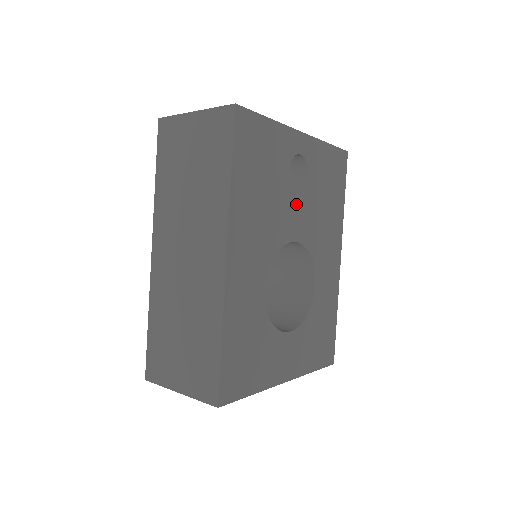
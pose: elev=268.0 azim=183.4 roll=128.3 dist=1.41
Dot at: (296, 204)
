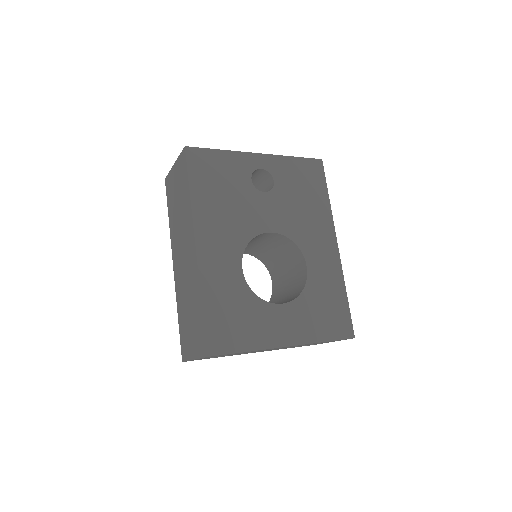
Dot at: (265, 204)
